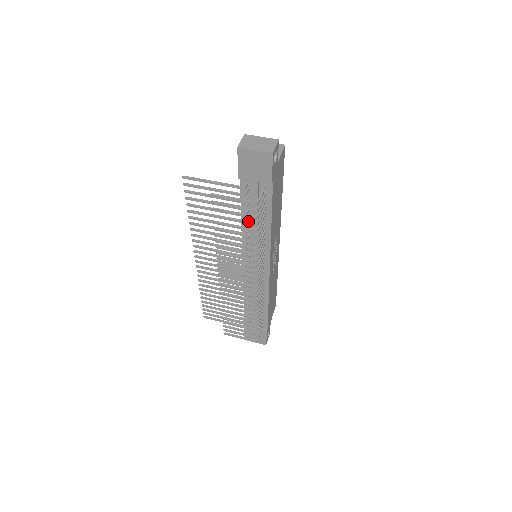
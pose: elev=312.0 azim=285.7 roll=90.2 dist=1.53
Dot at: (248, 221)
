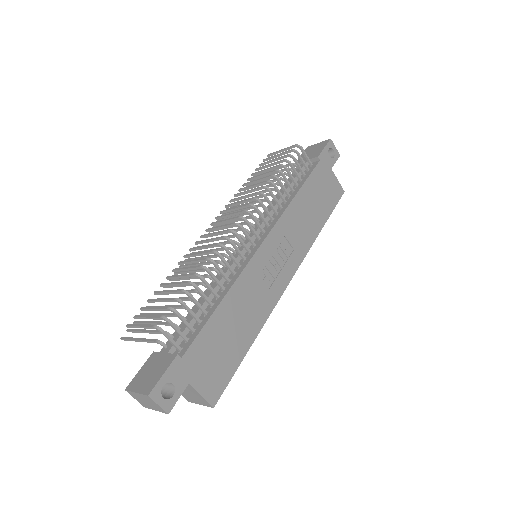
Dot at: (281, 162)
